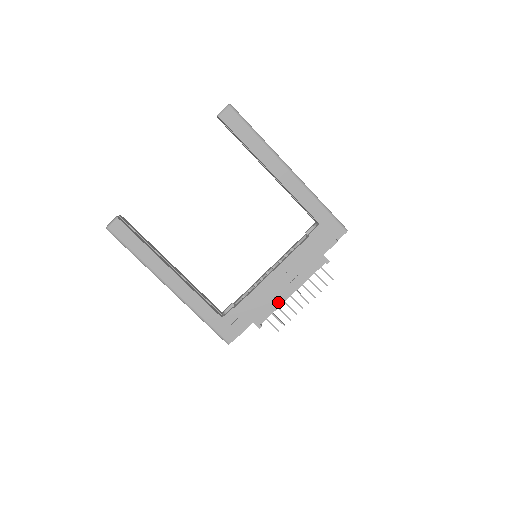
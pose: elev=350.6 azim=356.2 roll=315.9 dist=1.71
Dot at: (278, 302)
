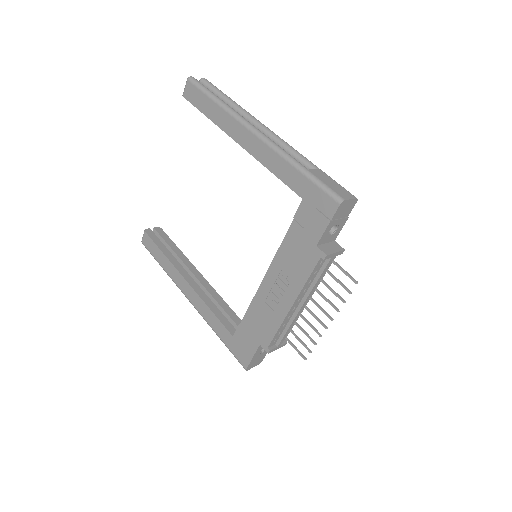
Dot at: (279, 318)
